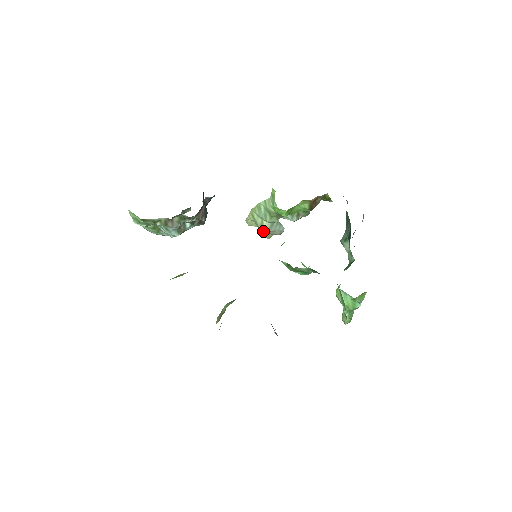
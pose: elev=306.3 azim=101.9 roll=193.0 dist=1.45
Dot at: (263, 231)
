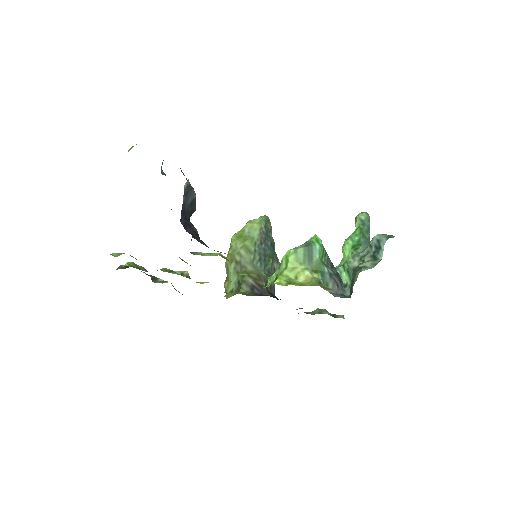
Dot at: occluded
